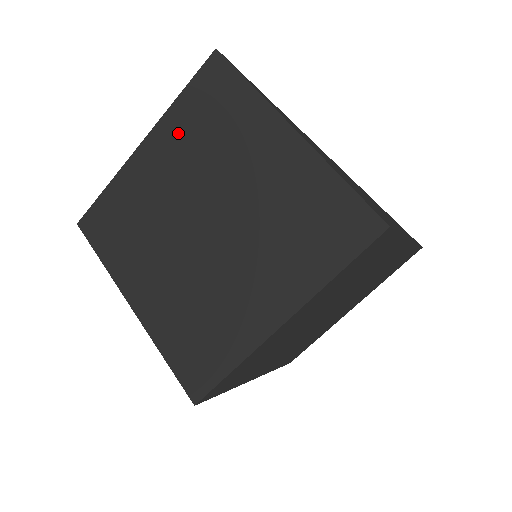
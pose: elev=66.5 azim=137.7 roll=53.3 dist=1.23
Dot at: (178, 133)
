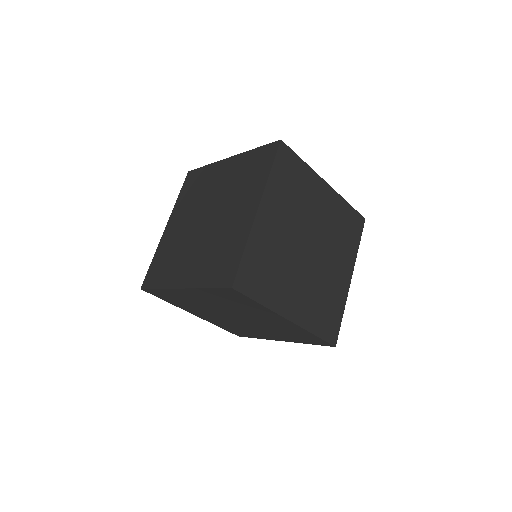
Dot at: (182, 207)
